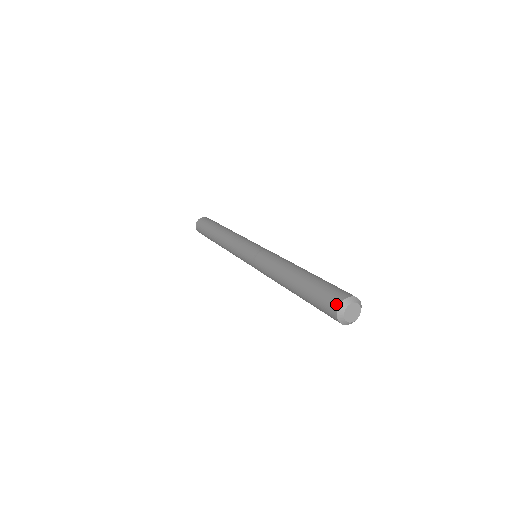
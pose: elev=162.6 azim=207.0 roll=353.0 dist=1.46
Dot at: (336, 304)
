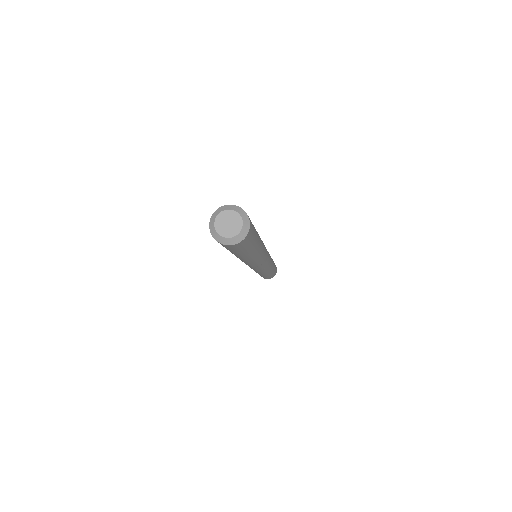
Dot at: (222, 207)
